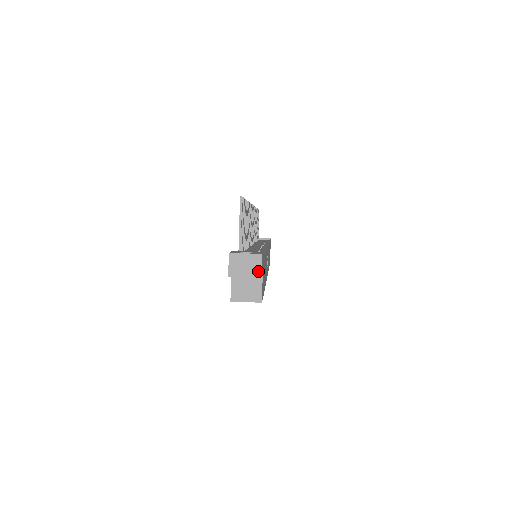
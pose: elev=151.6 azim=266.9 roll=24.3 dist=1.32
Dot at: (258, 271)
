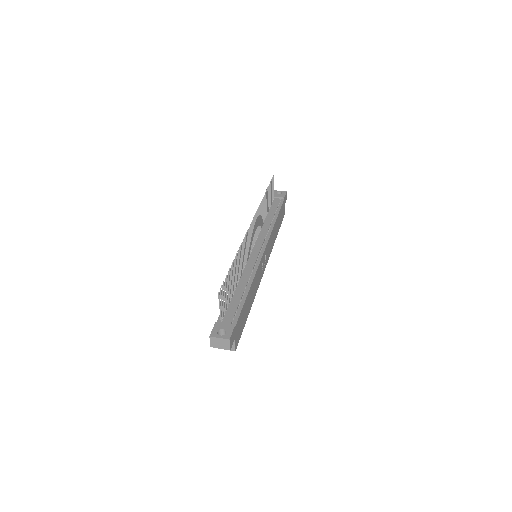
Dot at: (228, 347)
